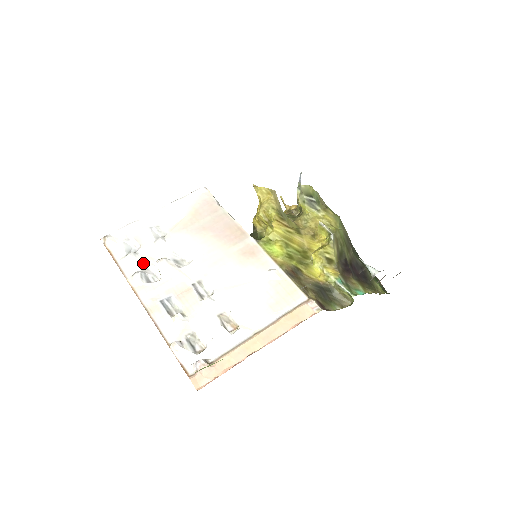
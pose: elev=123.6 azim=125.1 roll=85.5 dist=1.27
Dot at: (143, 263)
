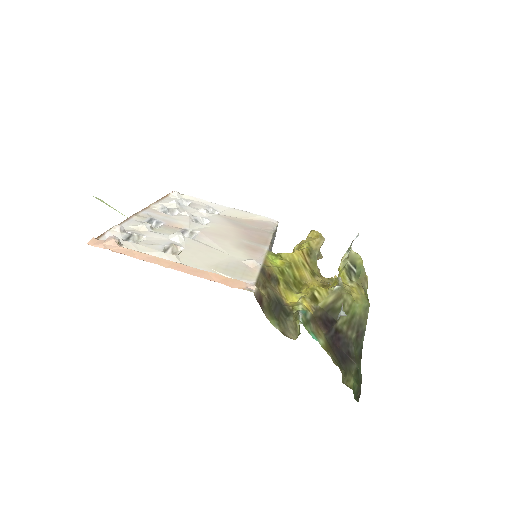
Dot at: (175, 208)
